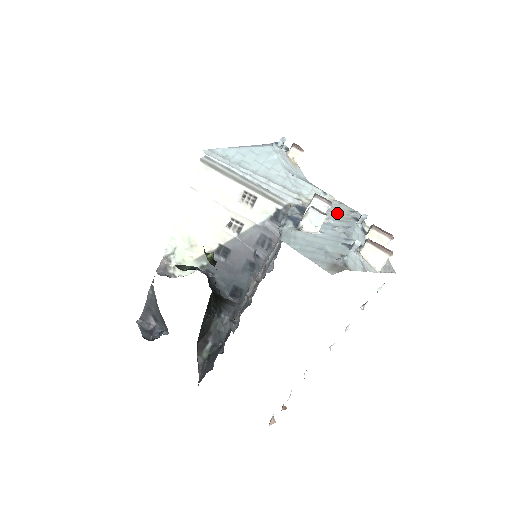
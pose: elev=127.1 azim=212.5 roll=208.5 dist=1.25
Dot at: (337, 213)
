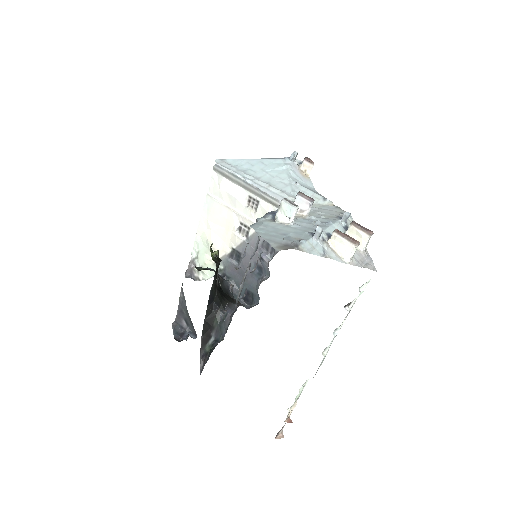
Dot at: (326, 213)
